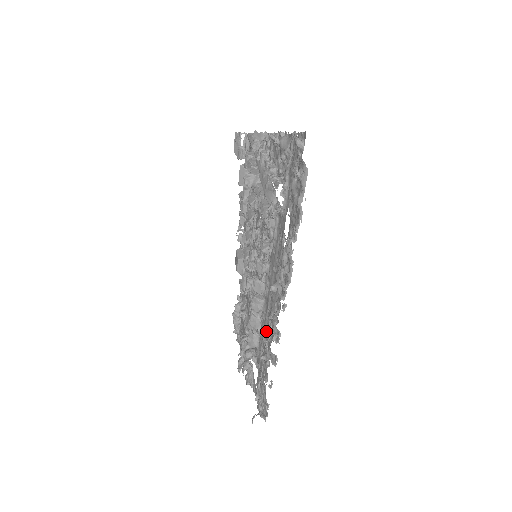
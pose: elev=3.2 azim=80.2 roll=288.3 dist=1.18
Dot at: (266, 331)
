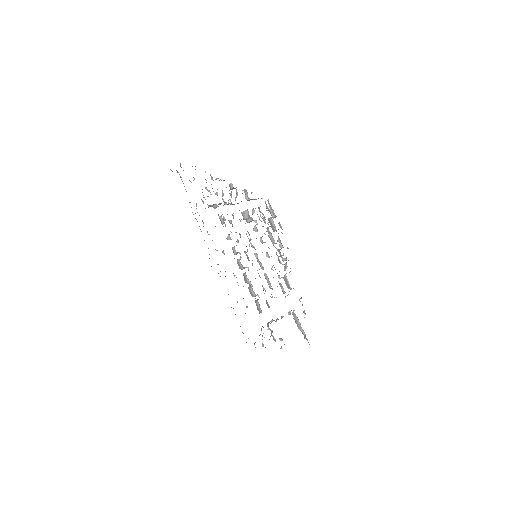
Dot at: occluded
